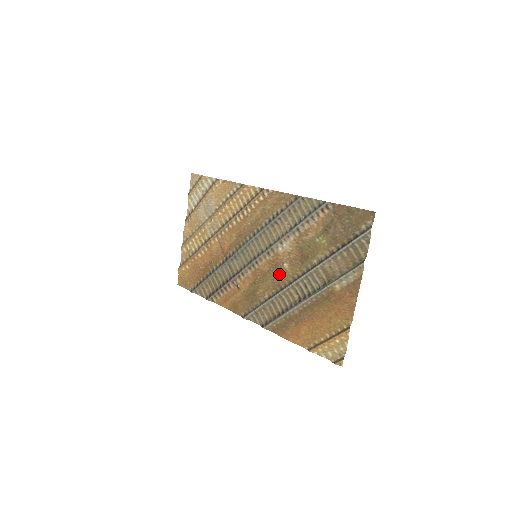
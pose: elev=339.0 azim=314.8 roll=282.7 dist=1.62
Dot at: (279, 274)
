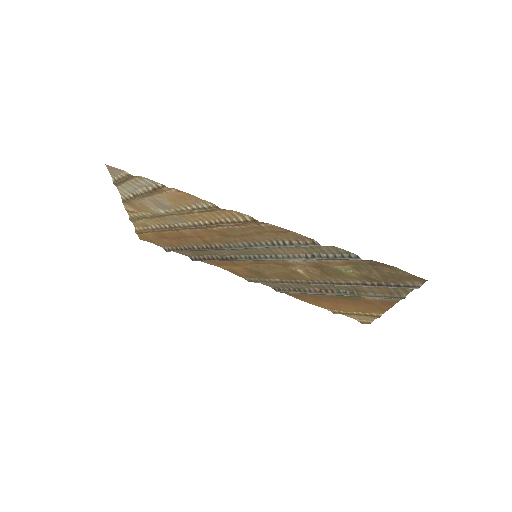
Dot at: (292, 274)
